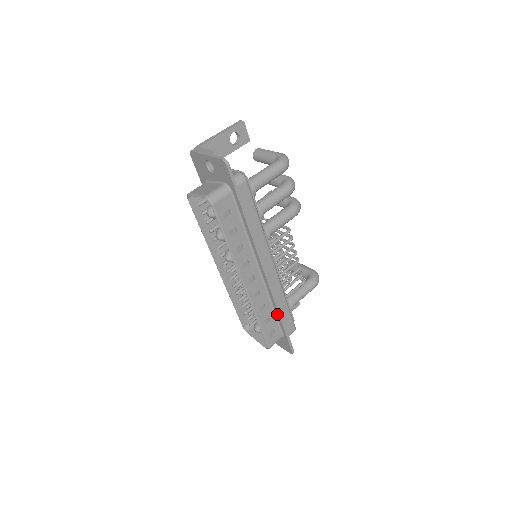
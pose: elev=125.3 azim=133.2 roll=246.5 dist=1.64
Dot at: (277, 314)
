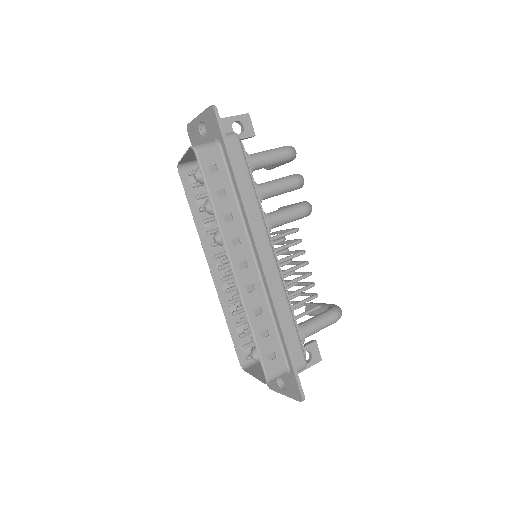
Dot at: (278, 327)
